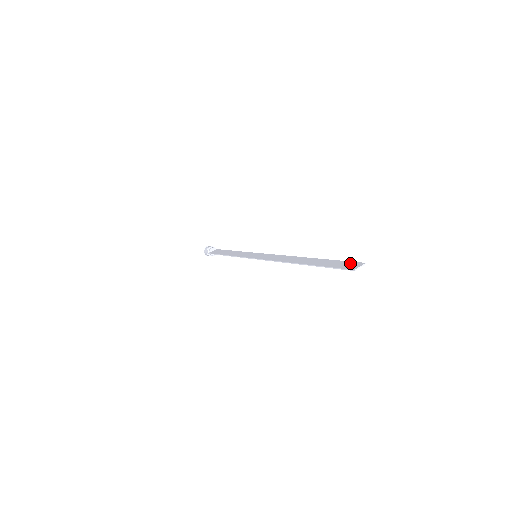
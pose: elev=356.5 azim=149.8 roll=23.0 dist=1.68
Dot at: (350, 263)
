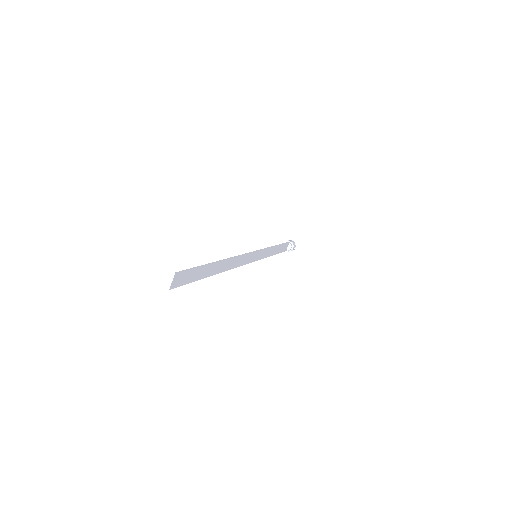
Dot at: (183, 274)
